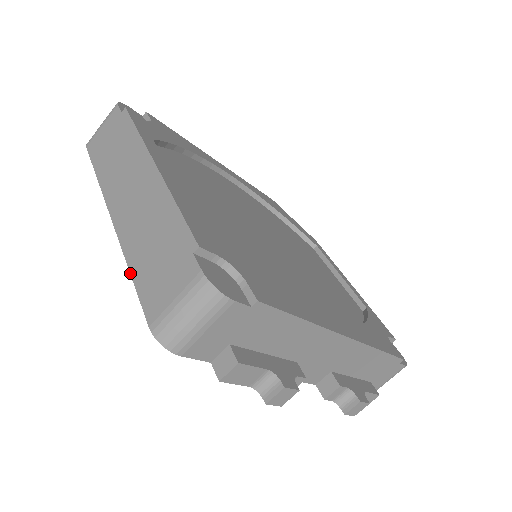
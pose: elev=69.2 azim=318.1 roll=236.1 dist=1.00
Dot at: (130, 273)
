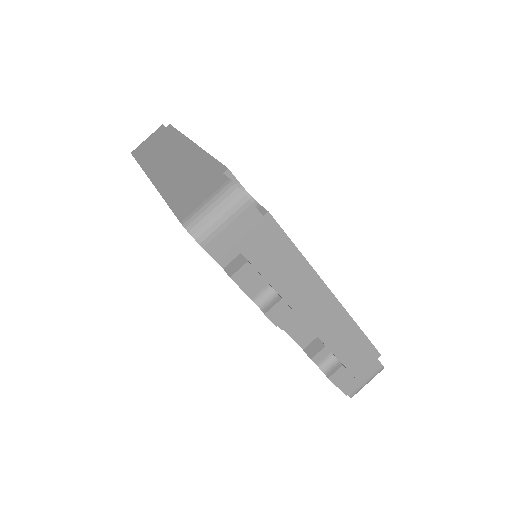
Dot at: (166, 202)
